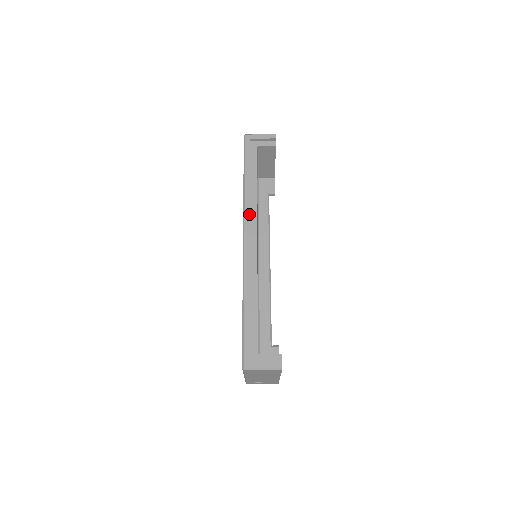
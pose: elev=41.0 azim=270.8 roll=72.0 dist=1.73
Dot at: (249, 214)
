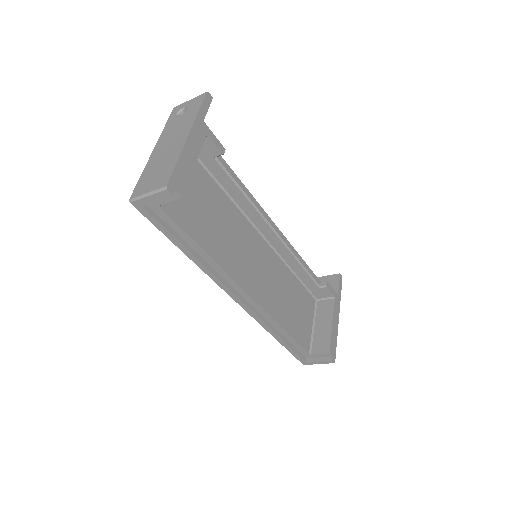
Dot at: (221, 283)
